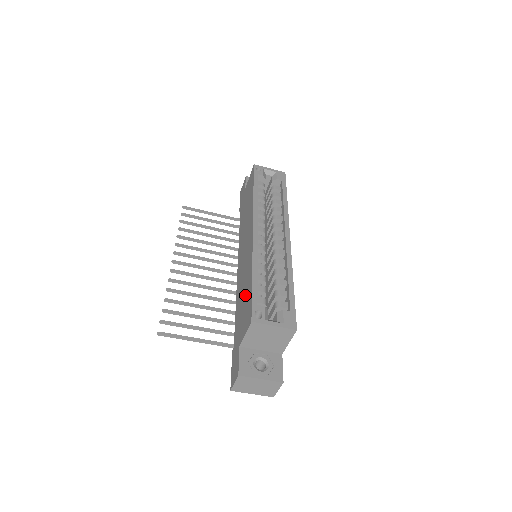
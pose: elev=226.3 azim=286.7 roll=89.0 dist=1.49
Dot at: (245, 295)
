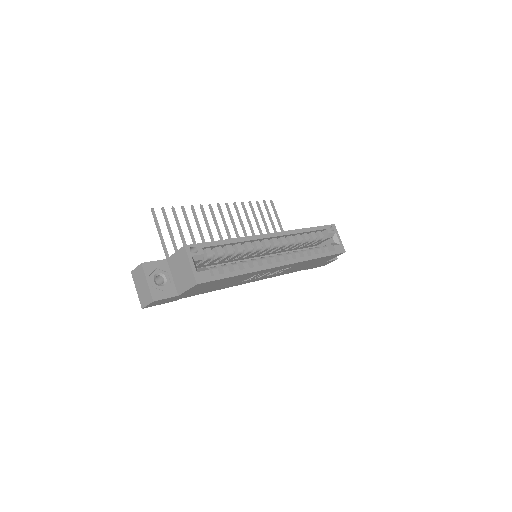
Dot at: occluded
